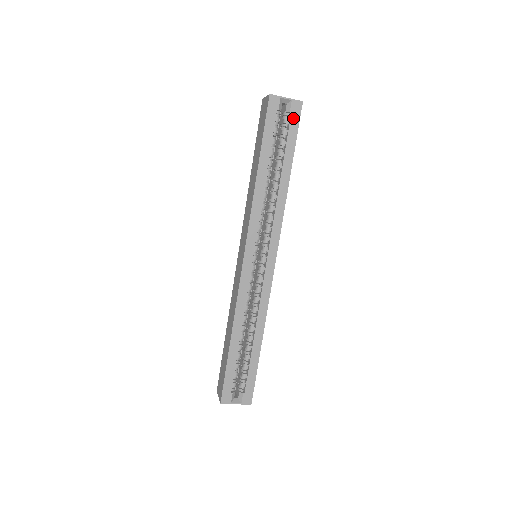
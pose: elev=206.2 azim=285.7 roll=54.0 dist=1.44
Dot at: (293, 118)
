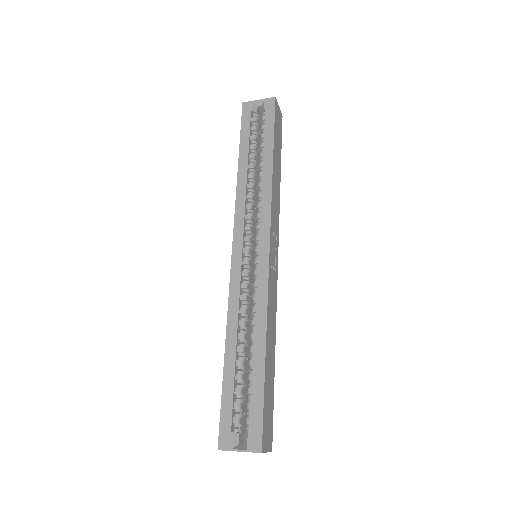
Dot at: (268, 112)
